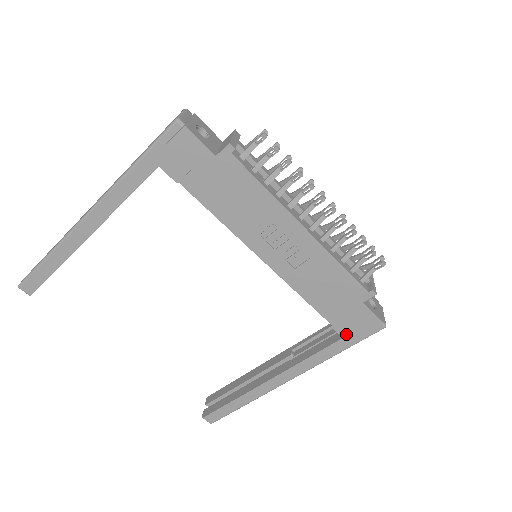
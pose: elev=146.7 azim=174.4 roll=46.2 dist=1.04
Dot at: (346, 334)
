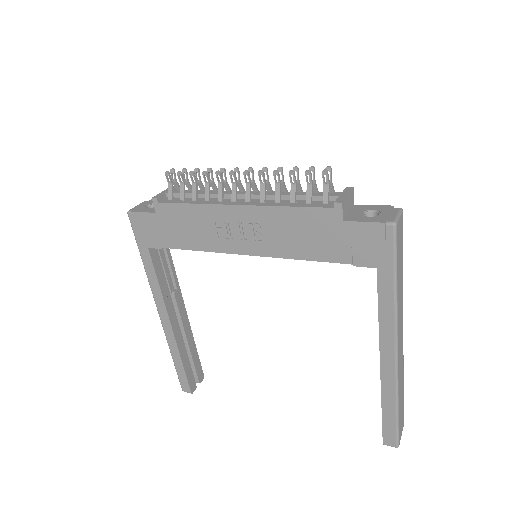
Dot at: (374, 262)
